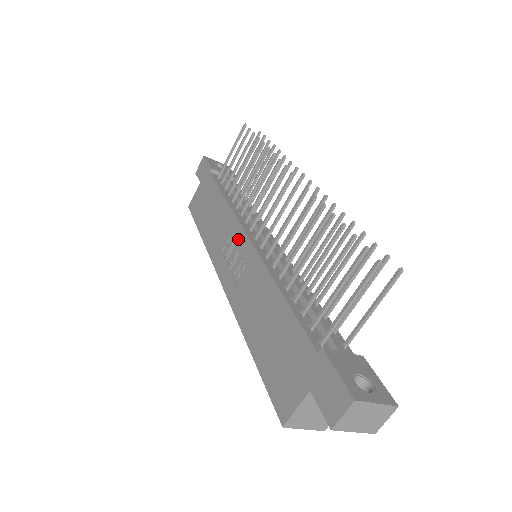
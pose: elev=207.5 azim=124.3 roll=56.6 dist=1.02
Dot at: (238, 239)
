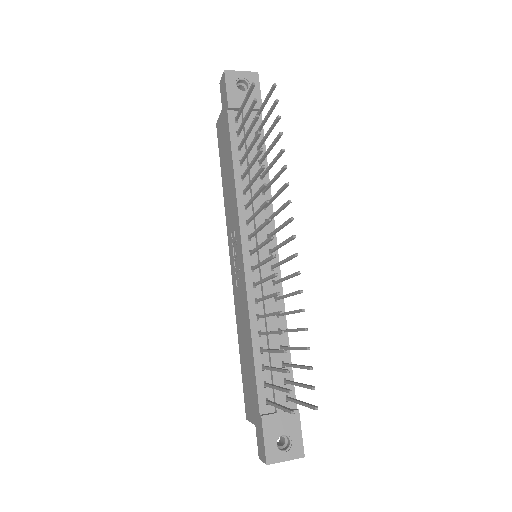
Dot at: (238, 244)
